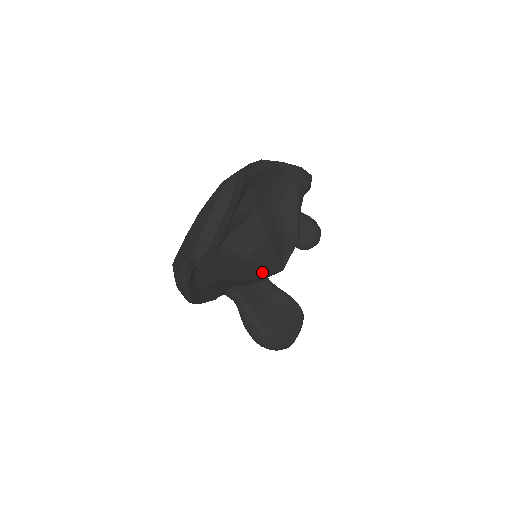
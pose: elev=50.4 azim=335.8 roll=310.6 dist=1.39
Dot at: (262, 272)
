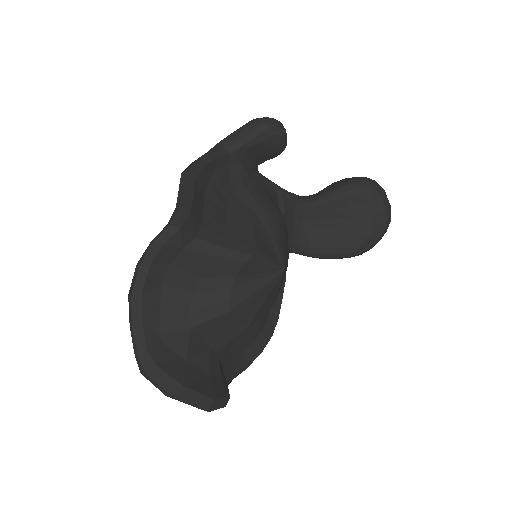
Dot at: (273, 293)
